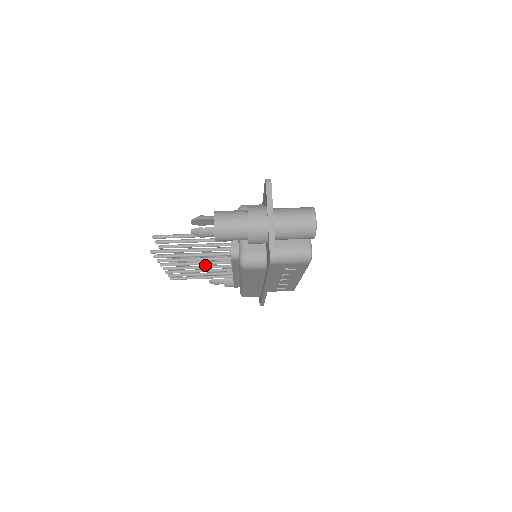
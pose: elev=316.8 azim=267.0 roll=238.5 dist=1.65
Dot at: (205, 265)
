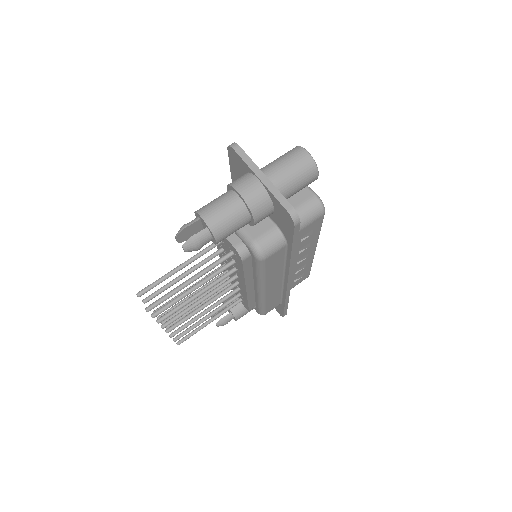
Dot at: occluded
